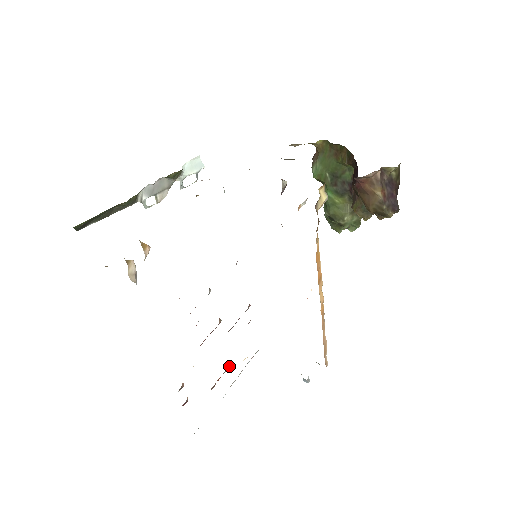
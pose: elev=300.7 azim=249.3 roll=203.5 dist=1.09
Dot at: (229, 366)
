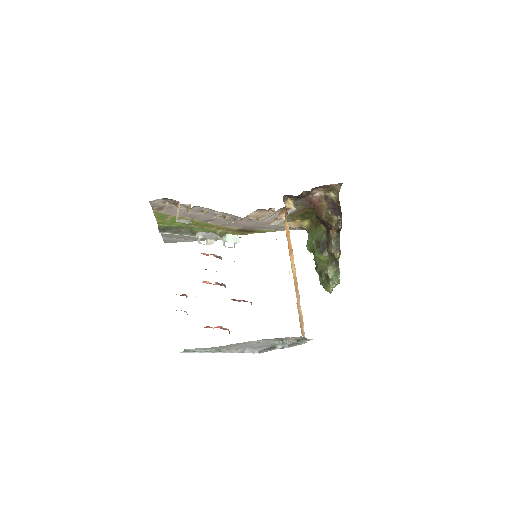
Dot at: occluded
